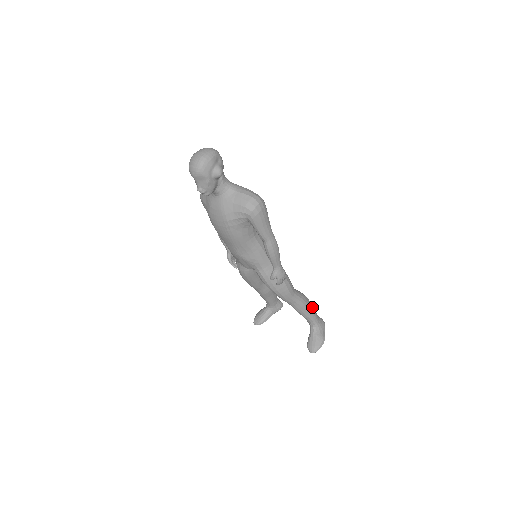
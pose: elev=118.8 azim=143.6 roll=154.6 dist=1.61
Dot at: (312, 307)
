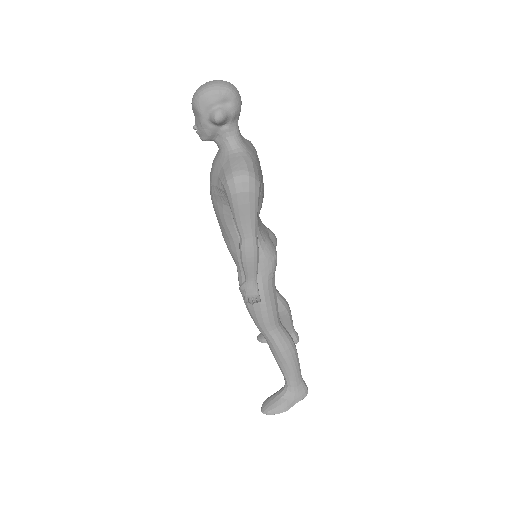
Dot at: (294, 363)
